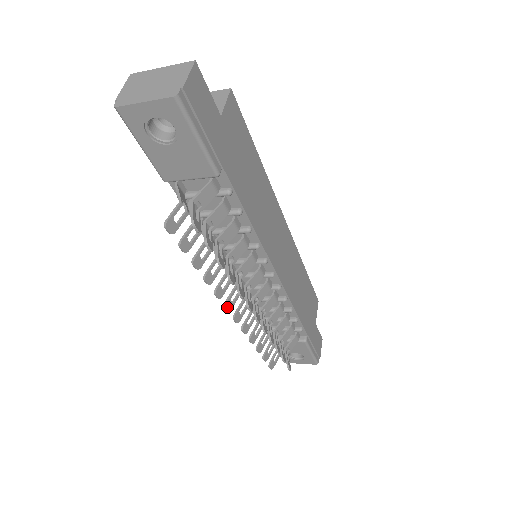
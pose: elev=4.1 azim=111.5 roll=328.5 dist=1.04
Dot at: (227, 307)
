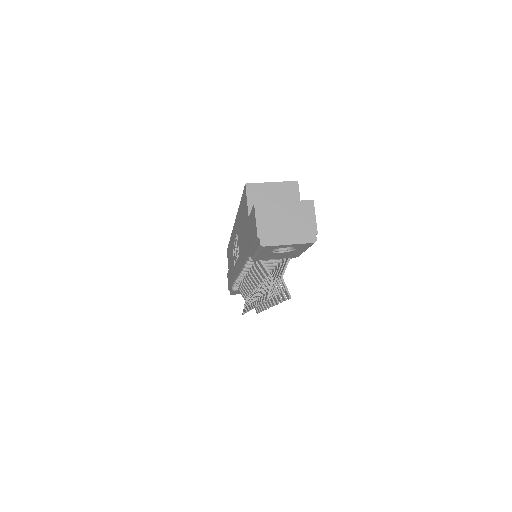
Dot at: occluded
